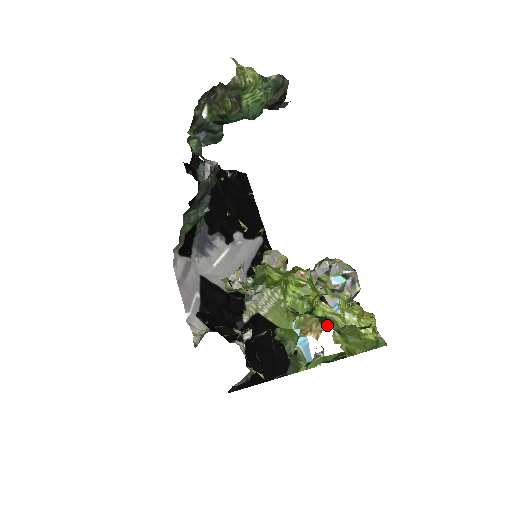
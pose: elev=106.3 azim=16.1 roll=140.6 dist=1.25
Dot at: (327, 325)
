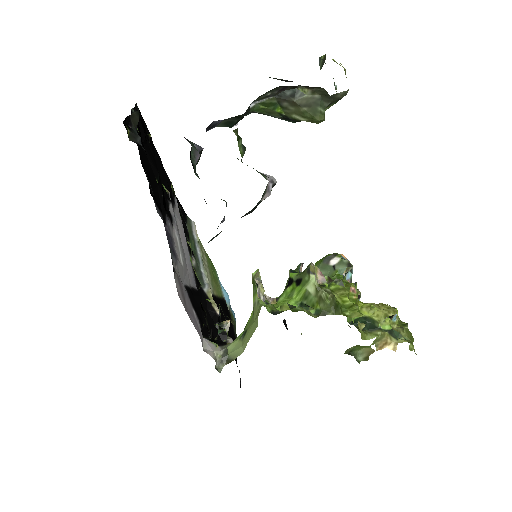
Dot at: (397, 337)
